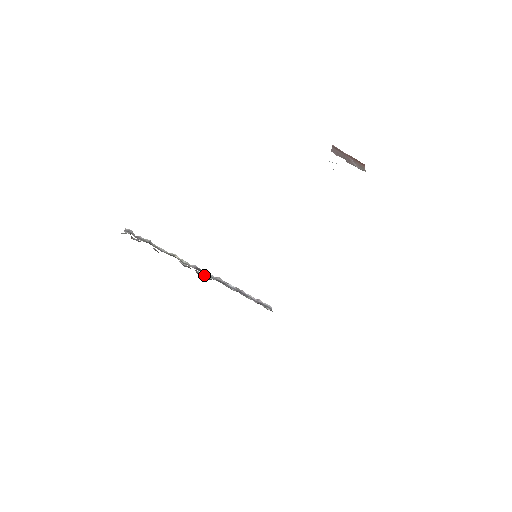
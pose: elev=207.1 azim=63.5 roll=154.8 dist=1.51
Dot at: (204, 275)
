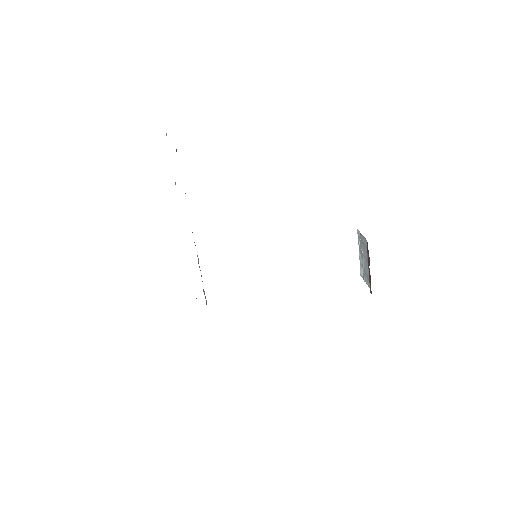
Dot at: occluded
